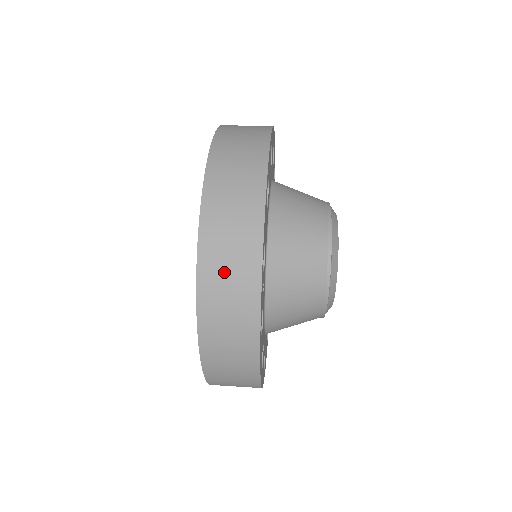
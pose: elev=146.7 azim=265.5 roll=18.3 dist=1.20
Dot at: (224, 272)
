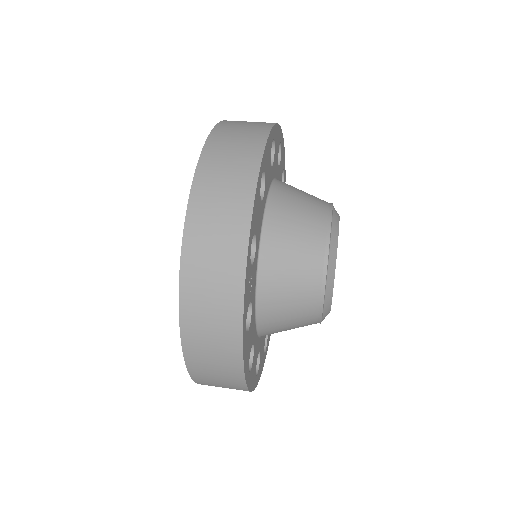
Dot at: (208, 260)
